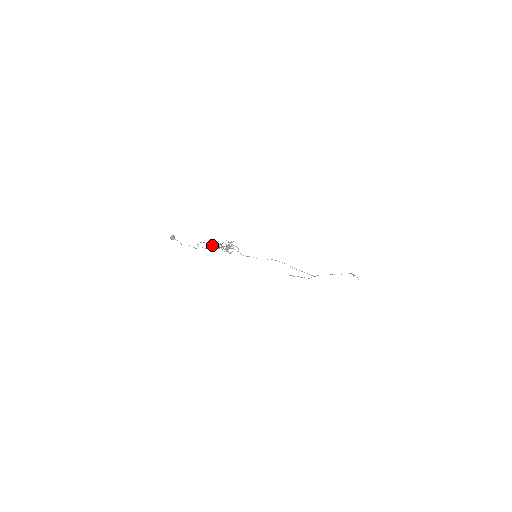
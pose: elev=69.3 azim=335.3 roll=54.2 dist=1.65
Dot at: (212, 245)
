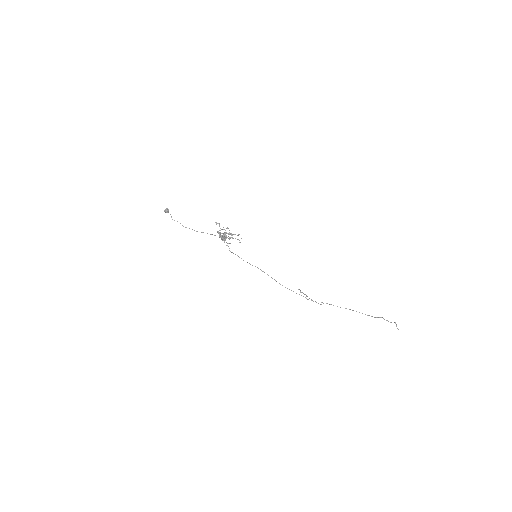
Dot at: (222, 229)
